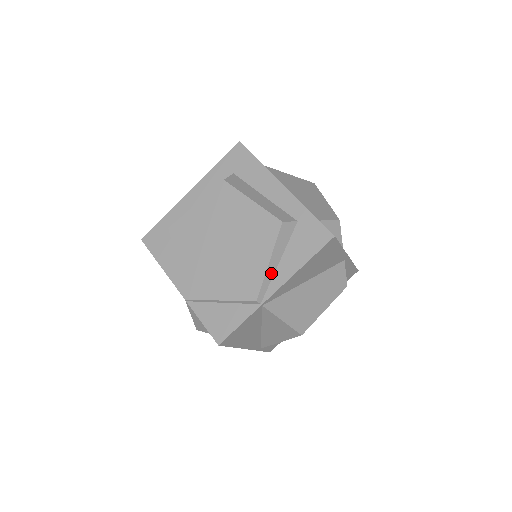
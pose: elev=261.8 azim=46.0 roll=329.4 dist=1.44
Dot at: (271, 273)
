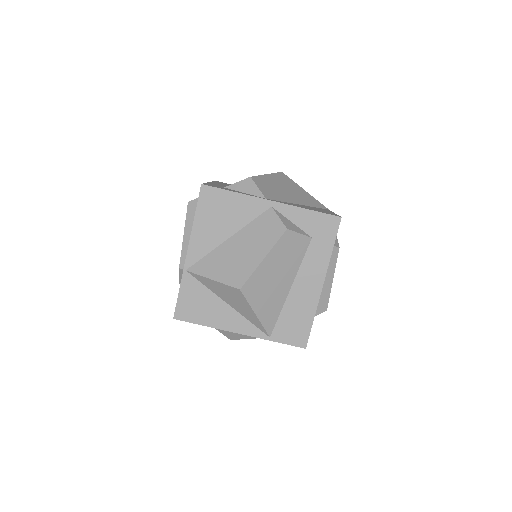
Dot at: (188, 243)
